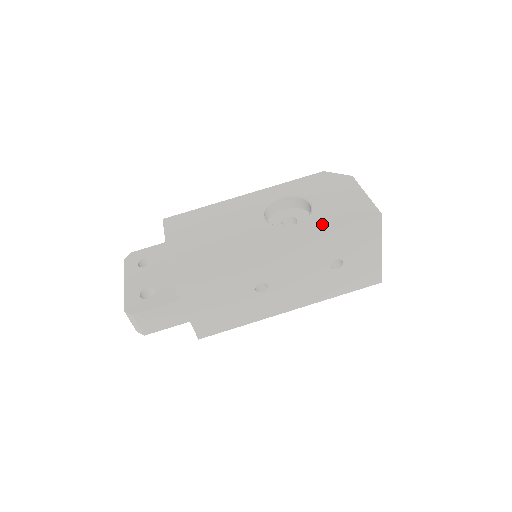
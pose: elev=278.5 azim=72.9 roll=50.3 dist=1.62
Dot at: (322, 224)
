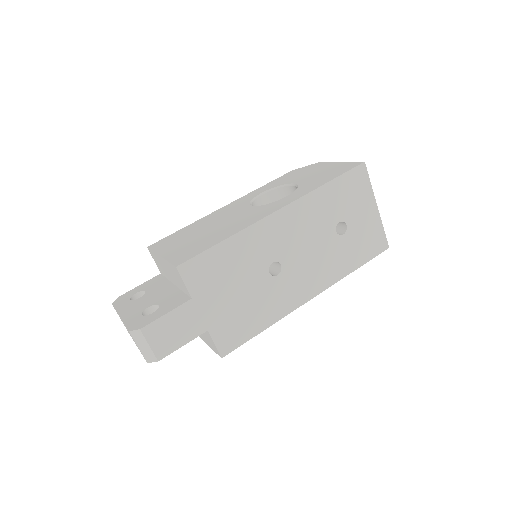
Dot at: (314, 185)
